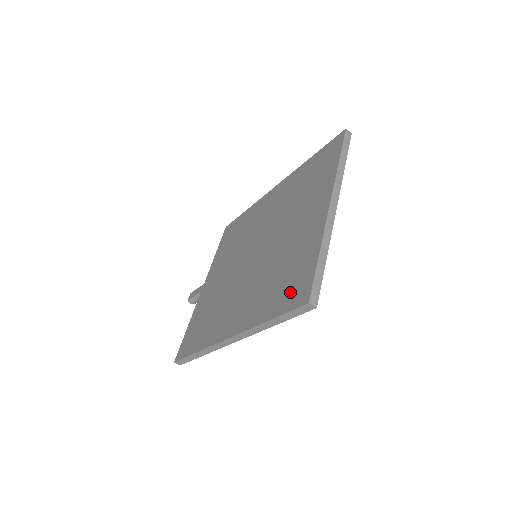
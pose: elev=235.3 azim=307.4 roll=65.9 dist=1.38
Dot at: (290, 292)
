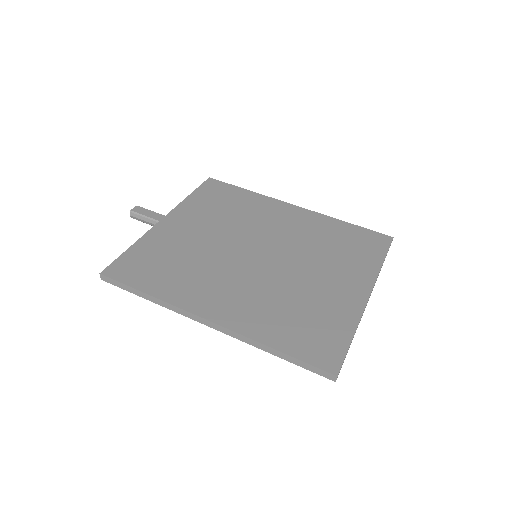
Dot at: (313, 345)
